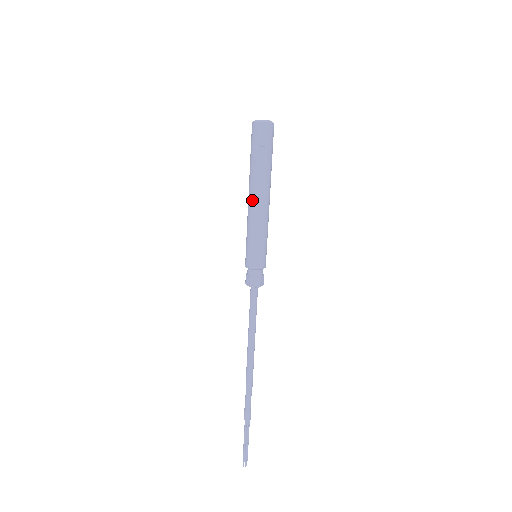
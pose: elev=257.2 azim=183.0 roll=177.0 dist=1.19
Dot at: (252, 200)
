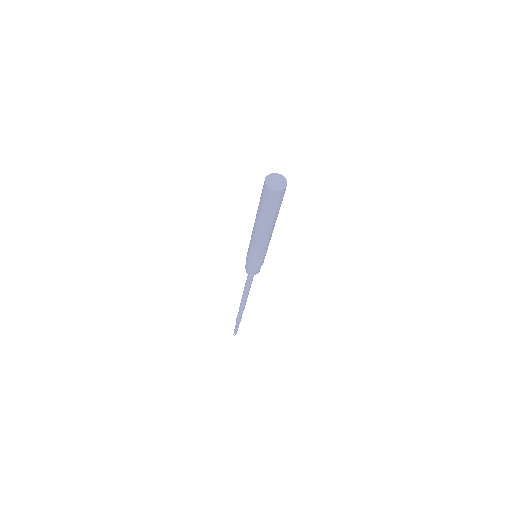
Dot at: (255, 231)
